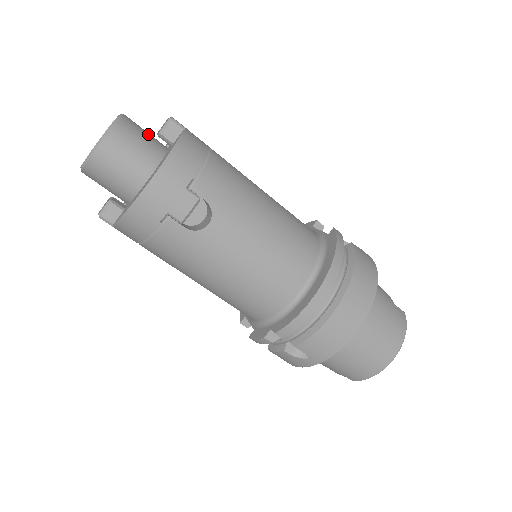
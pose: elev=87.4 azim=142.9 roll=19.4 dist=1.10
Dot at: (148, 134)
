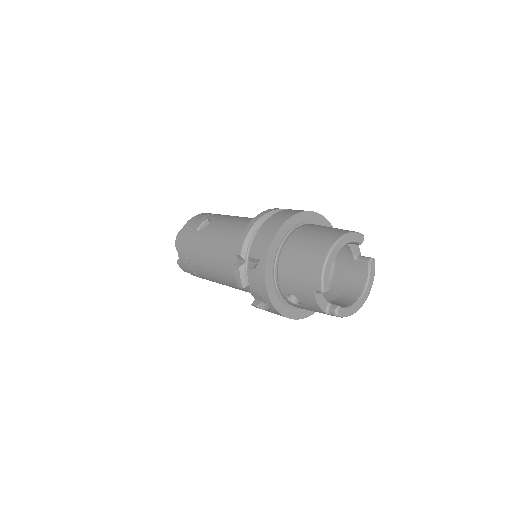
Dot at: occluded
